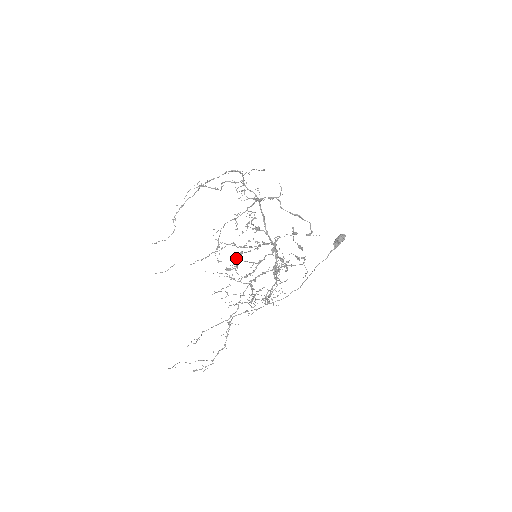
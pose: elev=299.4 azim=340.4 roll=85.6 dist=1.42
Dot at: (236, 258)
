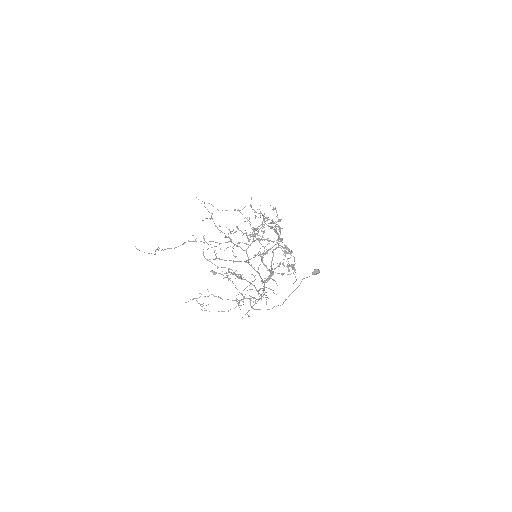
Dot at: (254, 231)
